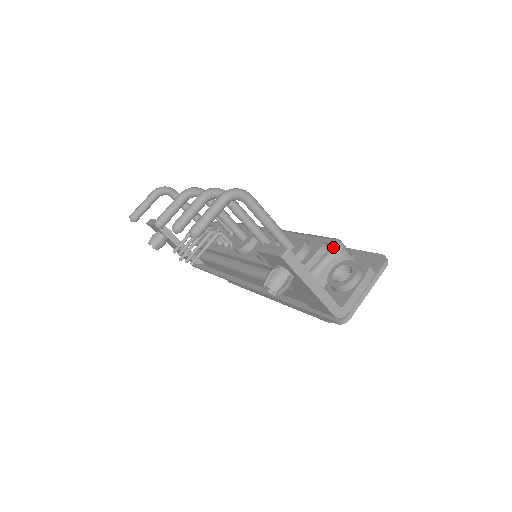
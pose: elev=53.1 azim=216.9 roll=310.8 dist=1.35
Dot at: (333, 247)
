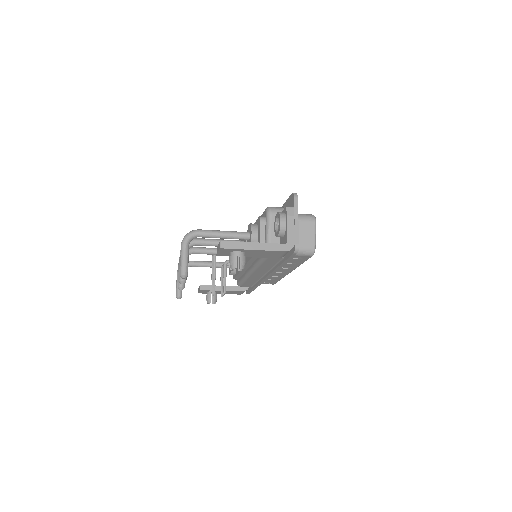
Dot at: (266, 215)
